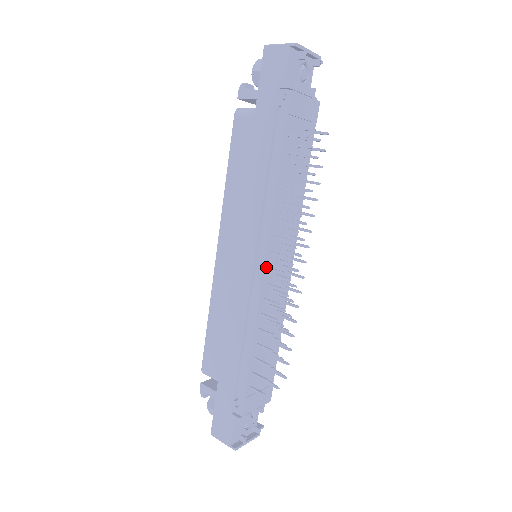
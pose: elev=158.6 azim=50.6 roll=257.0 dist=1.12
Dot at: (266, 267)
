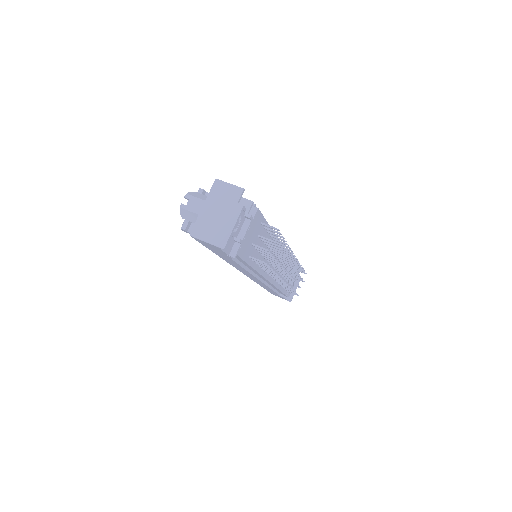
Dot at: (270, 280)
